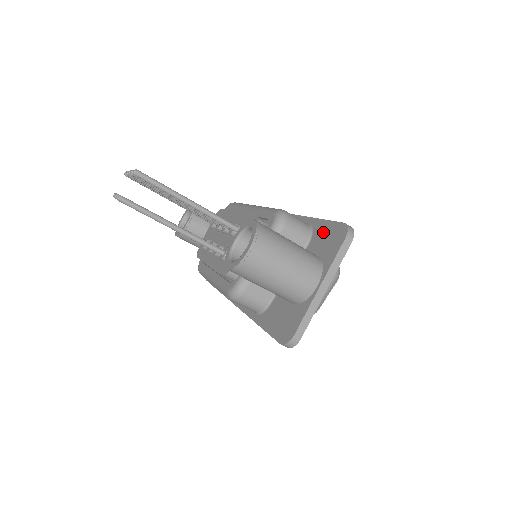
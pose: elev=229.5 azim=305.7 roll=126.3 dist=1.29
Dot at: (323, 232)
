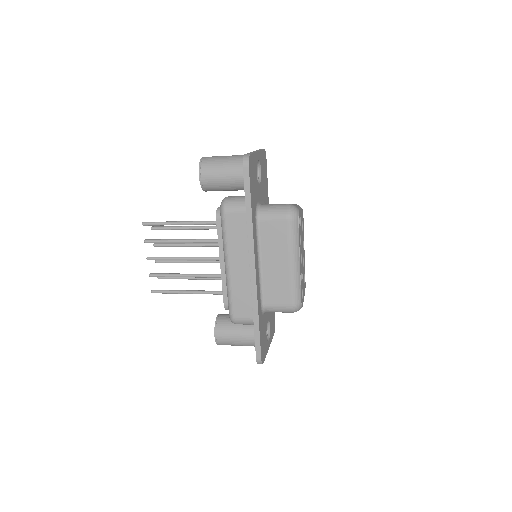
Dot at: occluded
